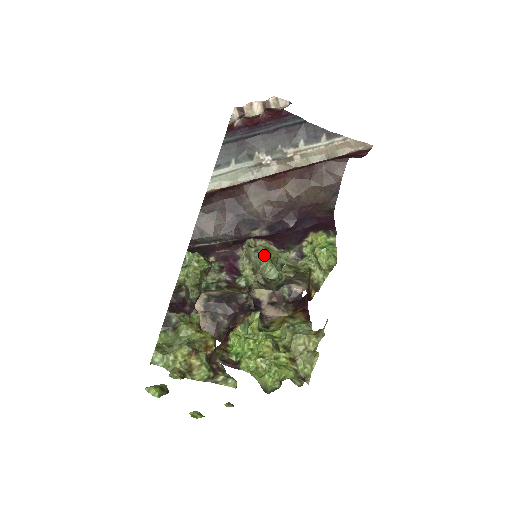
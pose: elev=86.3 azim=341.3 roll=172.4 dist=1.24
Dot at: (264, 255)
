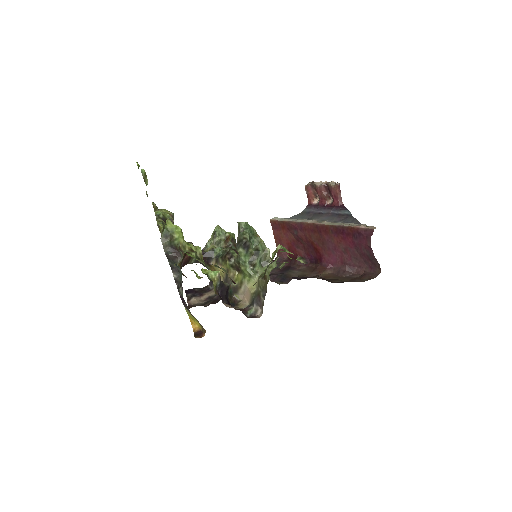
Dot at: (253, 228)
